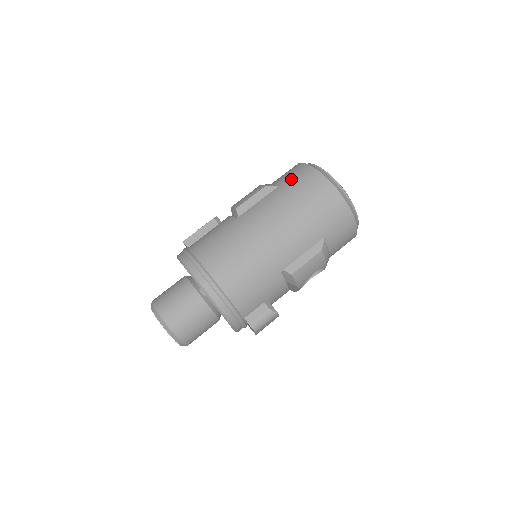
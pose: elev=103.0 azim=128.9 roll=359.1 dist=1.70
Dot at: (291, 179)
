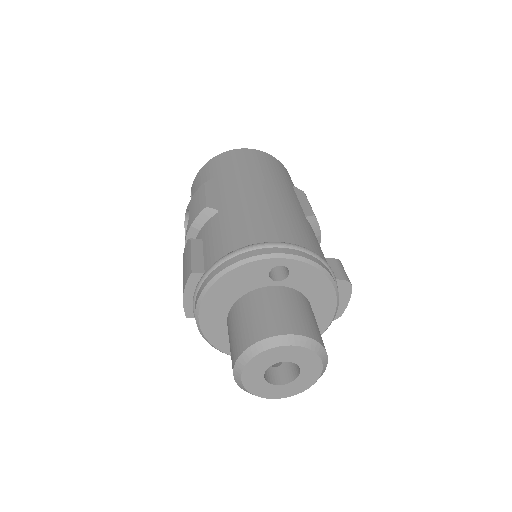
Dot at: (216, 168)
